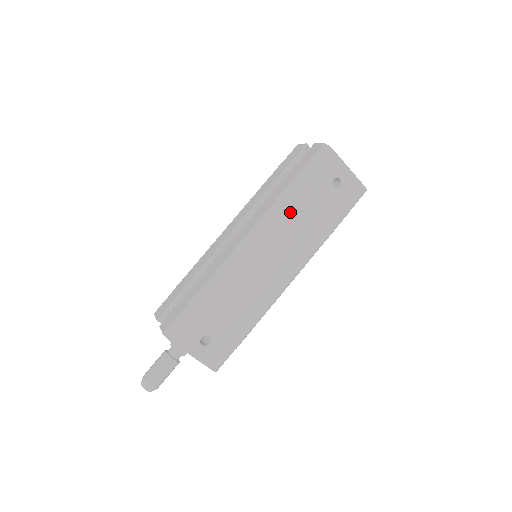
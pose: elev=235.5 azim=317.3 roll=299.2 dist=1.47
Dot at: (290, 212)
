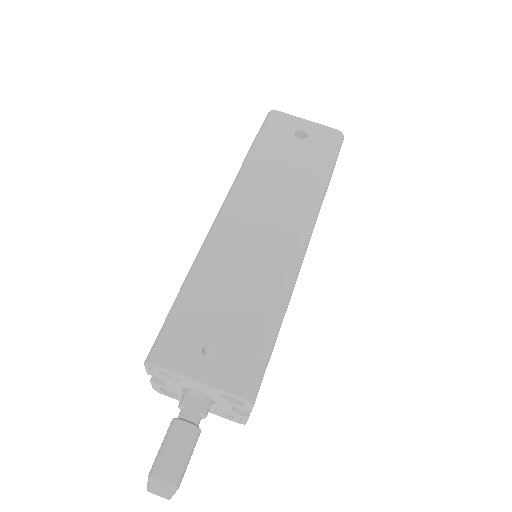
Dot at: (259, 172)
